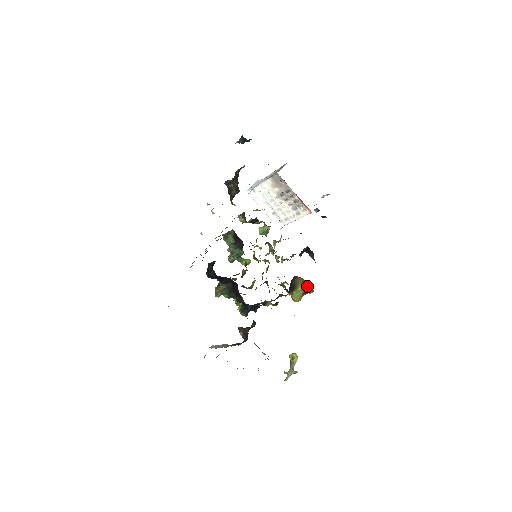
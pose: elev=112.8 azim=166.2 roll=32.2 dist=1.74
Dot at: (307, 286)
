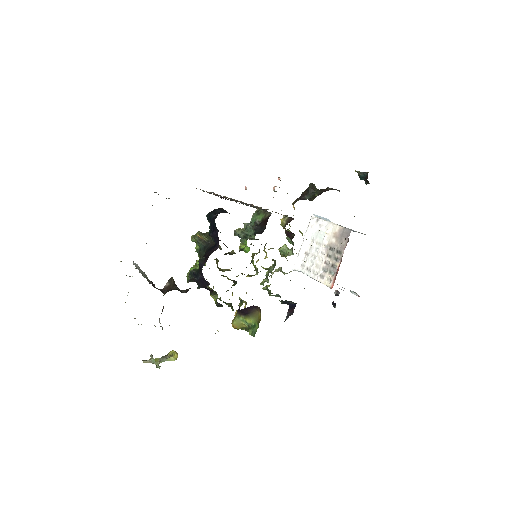
Dot at: (256, 326)
